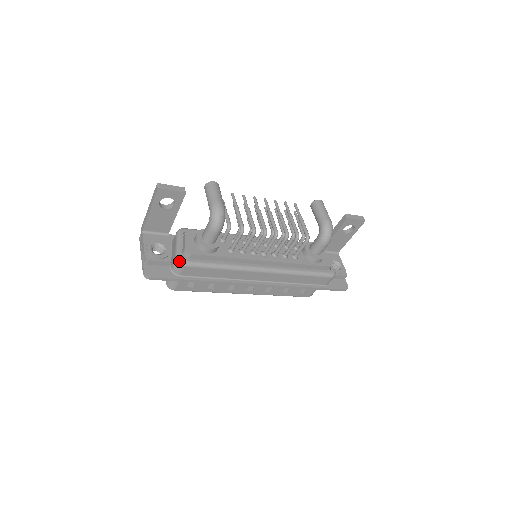
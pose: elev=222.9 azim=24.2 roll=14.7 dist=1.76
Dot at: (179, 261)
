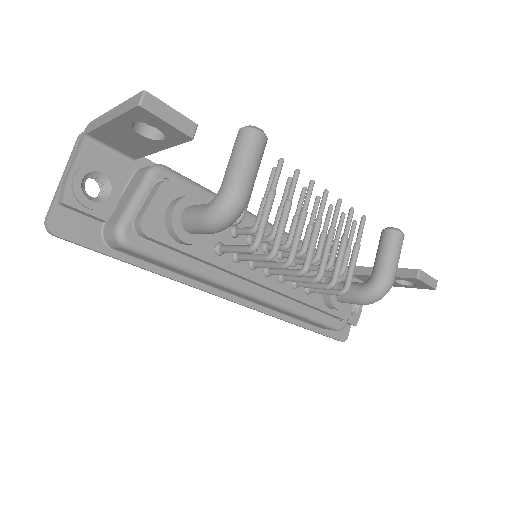
Dot at: (119, 236)
